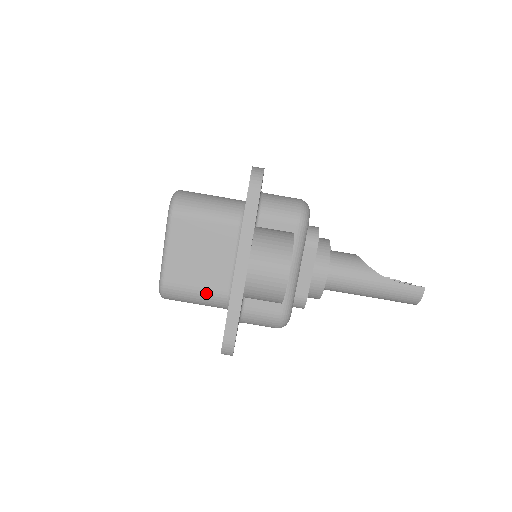
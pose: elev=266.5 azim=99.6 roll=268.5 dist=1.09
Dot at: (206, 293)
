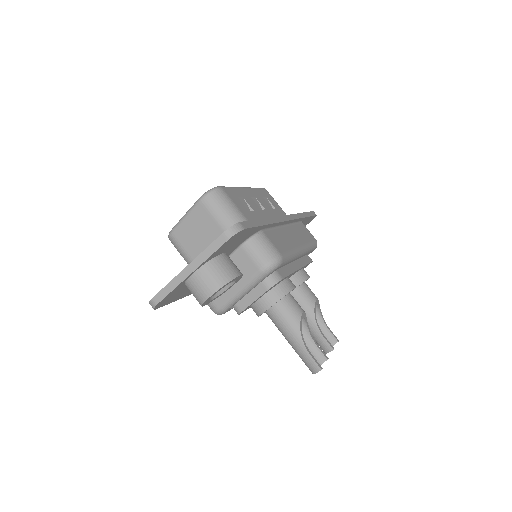
Dot at: (189, 259)
